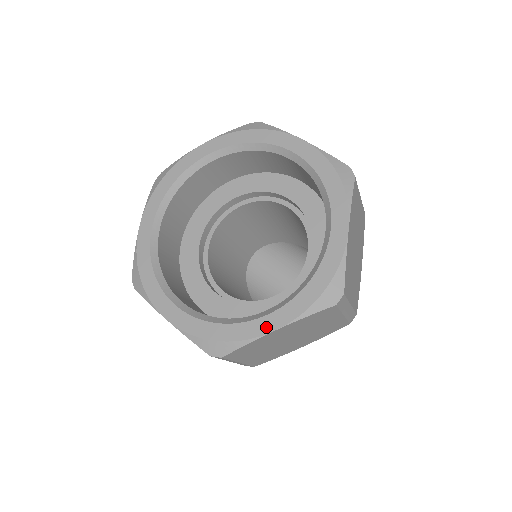
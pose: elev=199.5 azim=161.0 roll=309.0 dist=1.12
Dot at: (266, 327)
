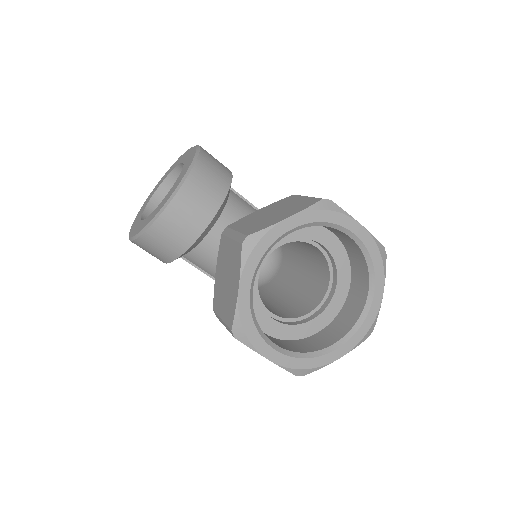
Dot at: (335, 357)
